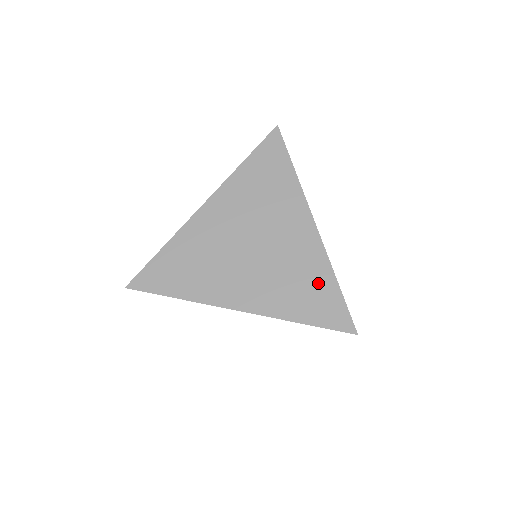
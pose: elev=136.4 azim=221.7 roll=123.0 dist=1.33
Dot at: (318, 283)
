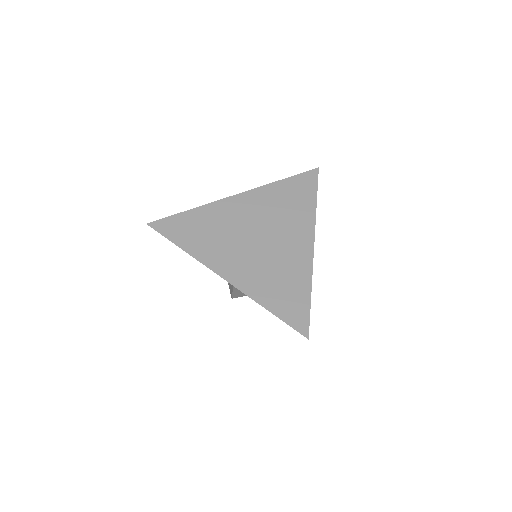
Dot at: (296, 288)
